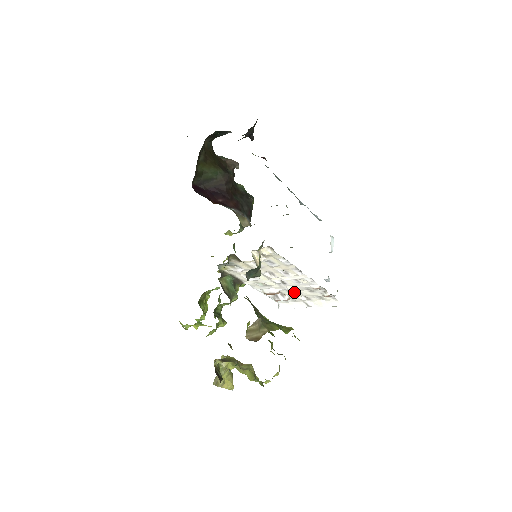
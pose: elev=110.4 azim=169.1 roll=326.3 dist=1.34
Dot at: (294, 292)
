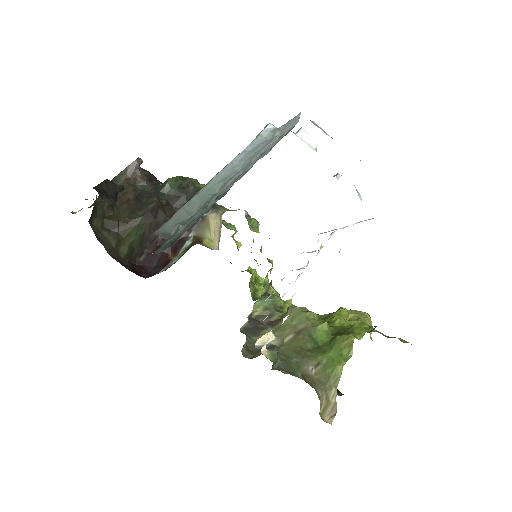
Dot at: (320, 249)
